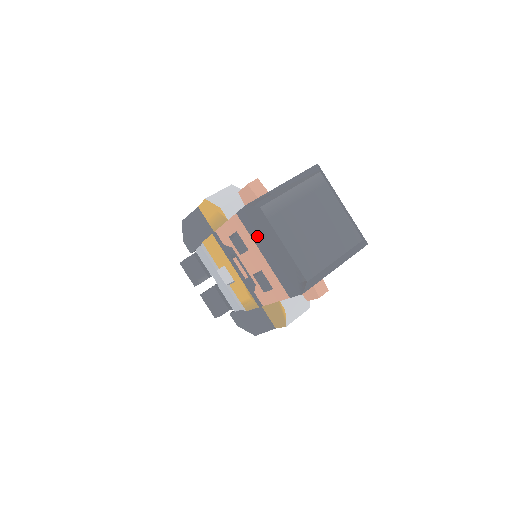
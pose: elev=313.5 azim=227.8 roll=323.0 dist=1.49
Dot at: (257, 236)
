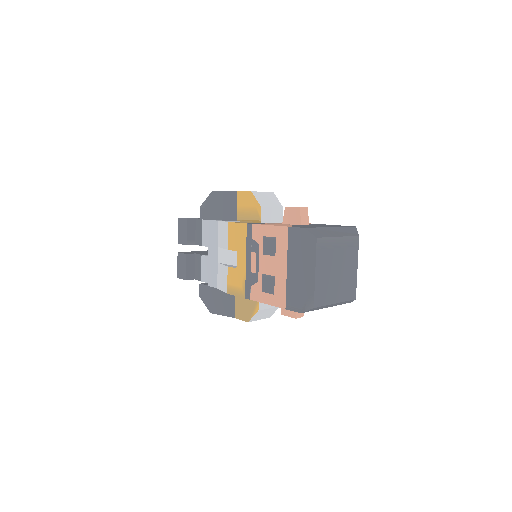
Dot at: (294, 253)
